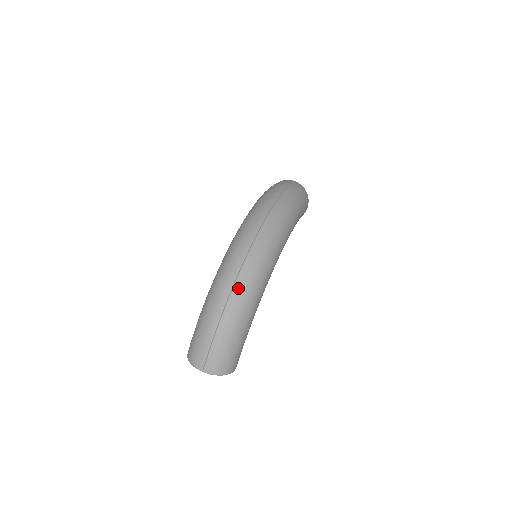
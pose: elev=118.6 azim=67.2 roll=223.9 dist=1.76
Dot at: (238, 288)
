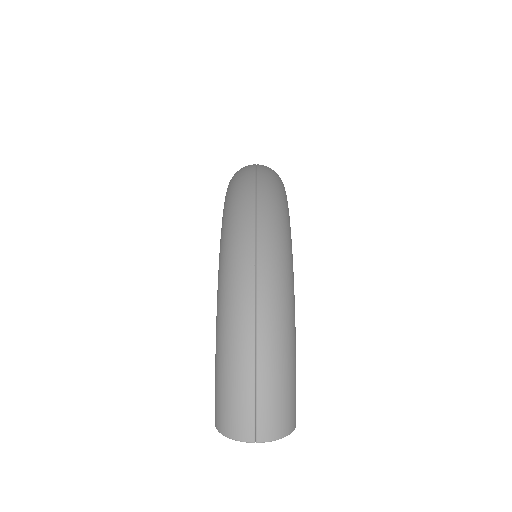
Dot at: (264, 291)
